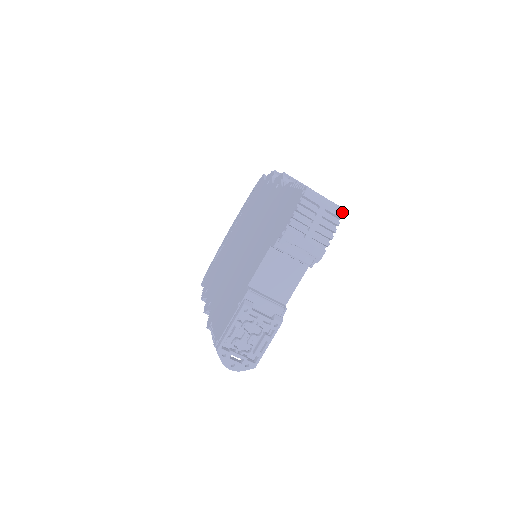
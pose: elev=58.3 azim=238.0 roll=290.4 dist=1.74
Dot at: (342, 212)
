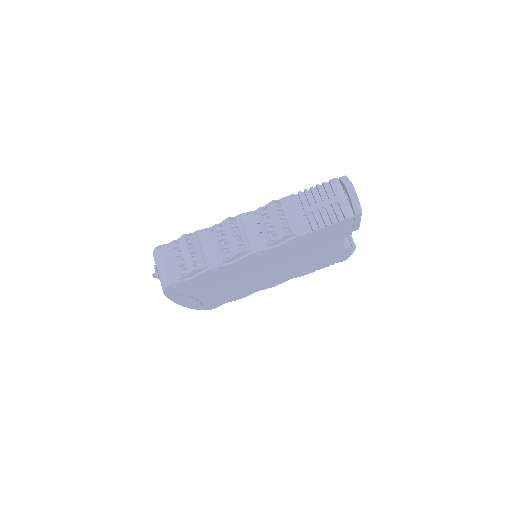
Dot at: occluded
